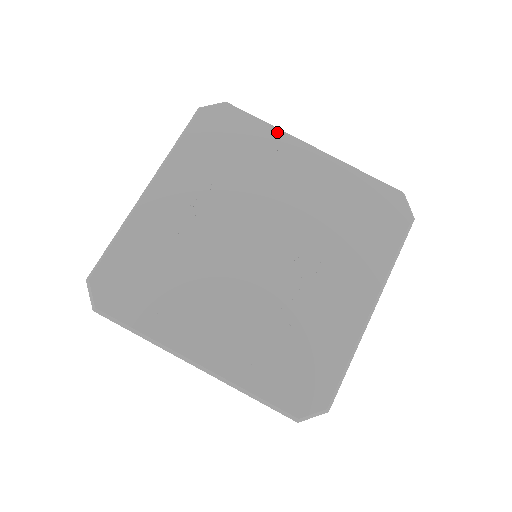
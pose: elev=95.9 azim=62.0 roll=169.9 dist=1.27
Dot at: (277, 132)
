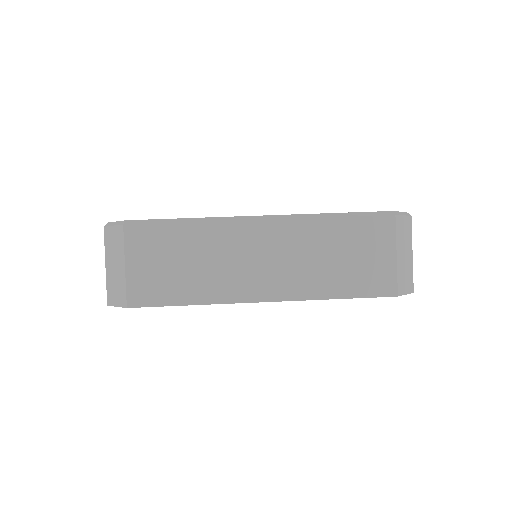
Dot at: occluded
